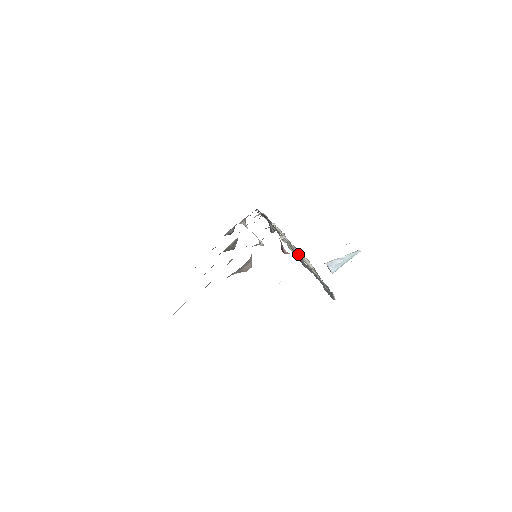
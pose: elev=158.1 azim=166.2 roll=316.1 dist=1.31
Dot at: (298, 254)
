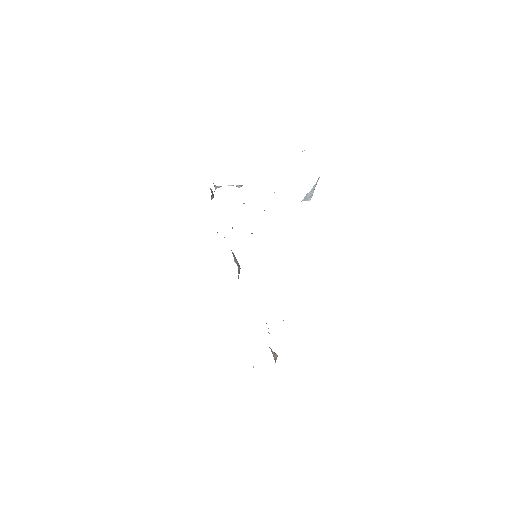
Dot at: occluded
